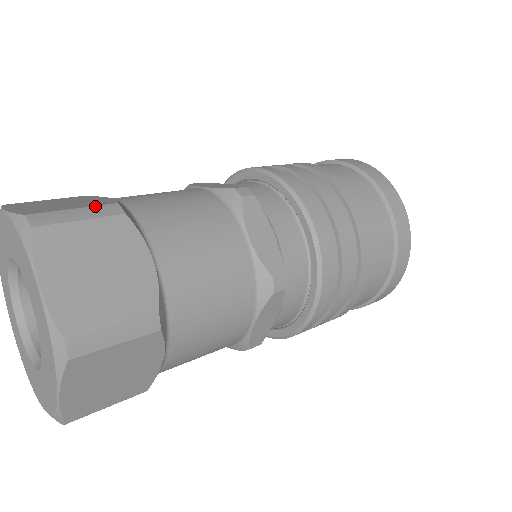
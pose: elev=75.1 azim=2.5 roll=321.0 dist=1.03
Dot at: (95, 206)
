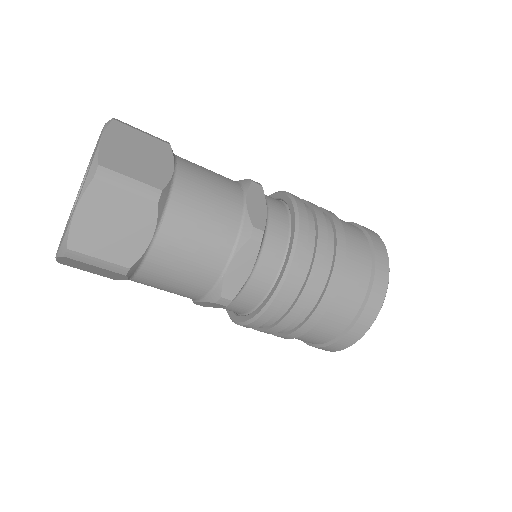
Dot at: (154, 136)
